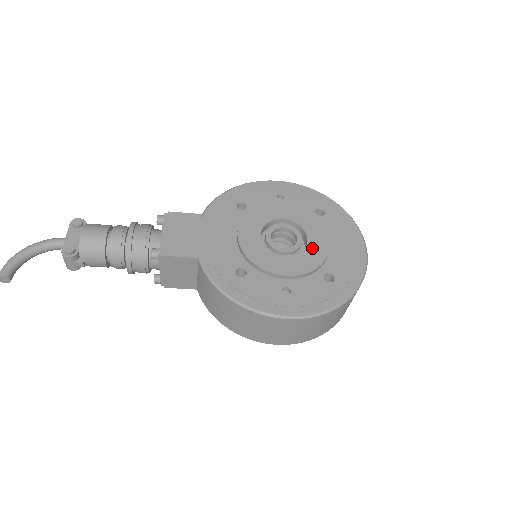
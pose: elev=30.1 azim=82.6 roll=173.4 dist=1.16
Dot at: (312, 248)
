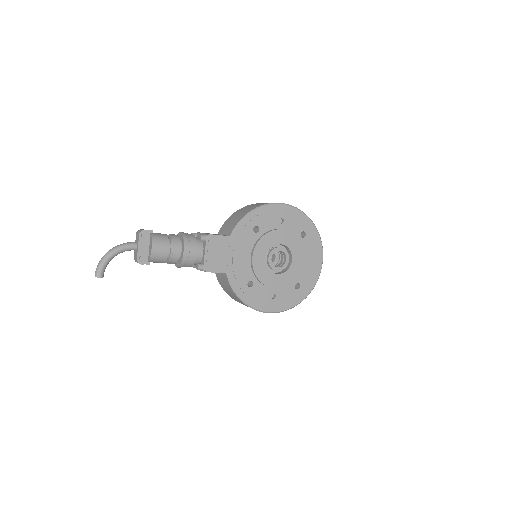
Dot at: (293, 268)
